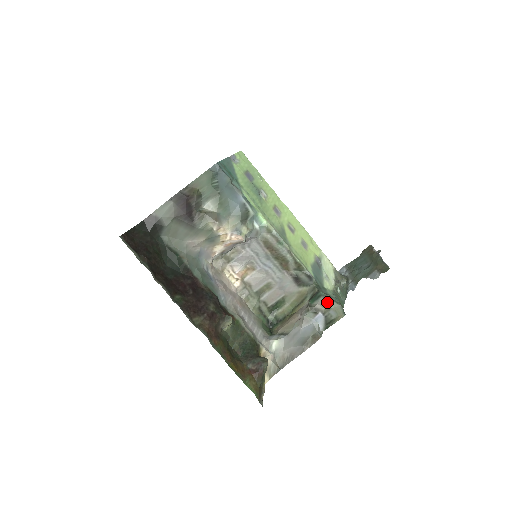
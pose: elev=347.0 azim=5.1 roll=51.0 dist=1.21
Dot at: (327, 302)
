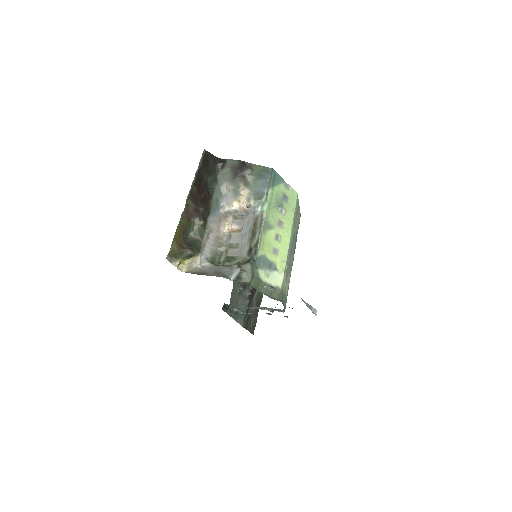
Dot at: (249, 267)
